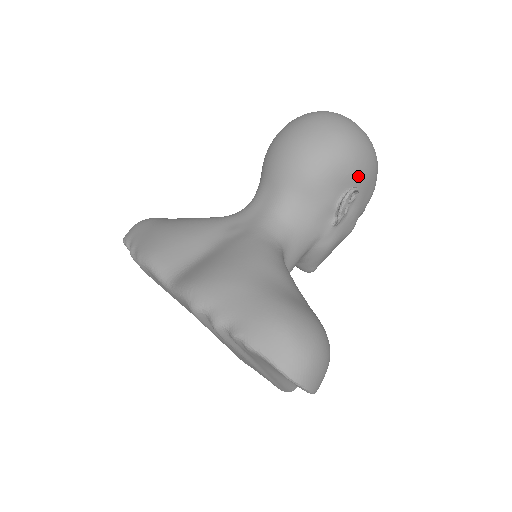
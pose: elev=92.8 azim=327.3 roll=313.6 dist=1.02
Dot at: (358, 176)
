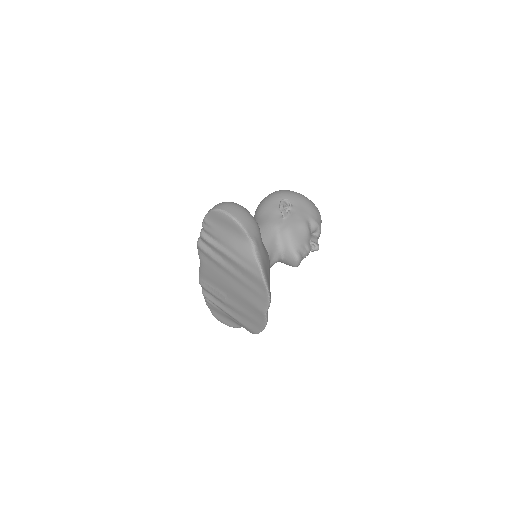
Dot at: (288, 198)
